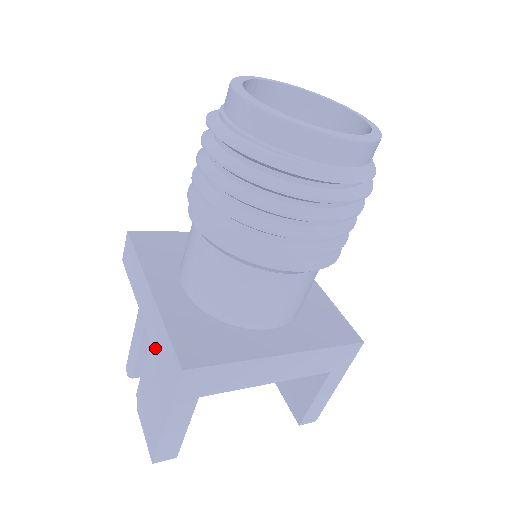
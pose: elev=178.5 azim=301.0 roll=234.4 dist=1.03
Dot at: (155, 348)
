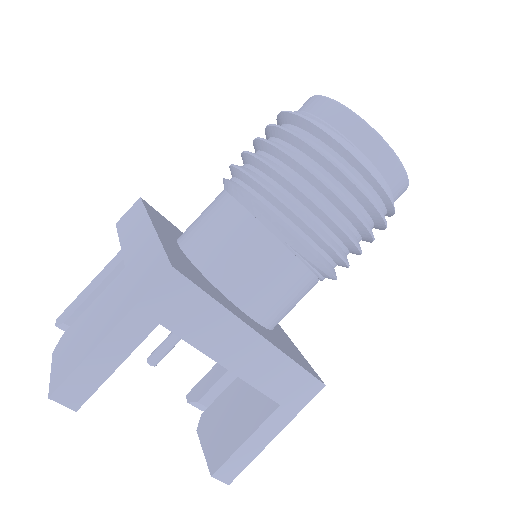
Dot at: (131, 270)
